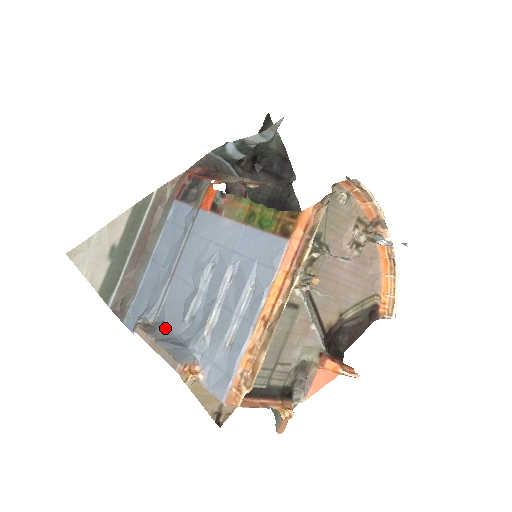
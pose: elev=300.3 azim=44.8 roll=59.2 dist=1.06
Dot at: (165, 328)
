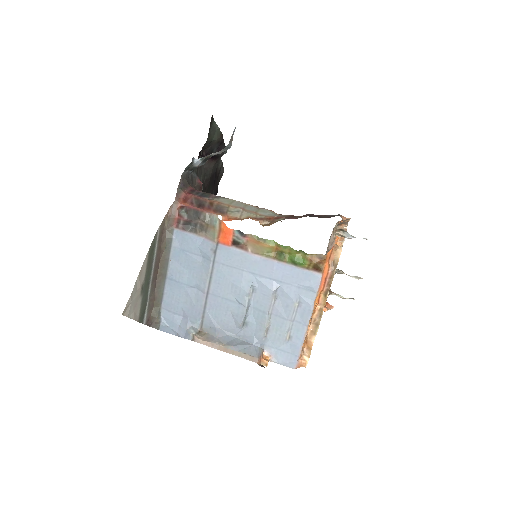
Dot at: (221, 333)
